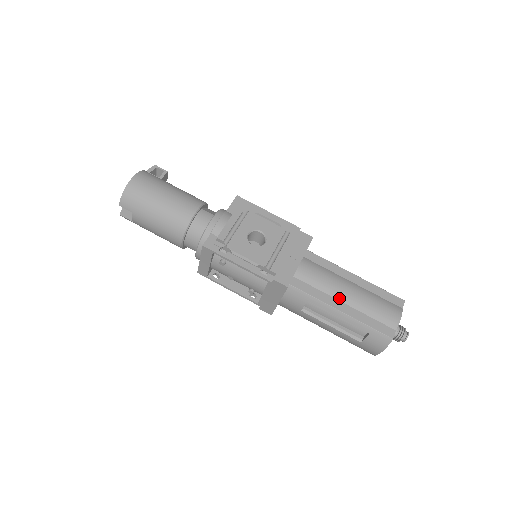
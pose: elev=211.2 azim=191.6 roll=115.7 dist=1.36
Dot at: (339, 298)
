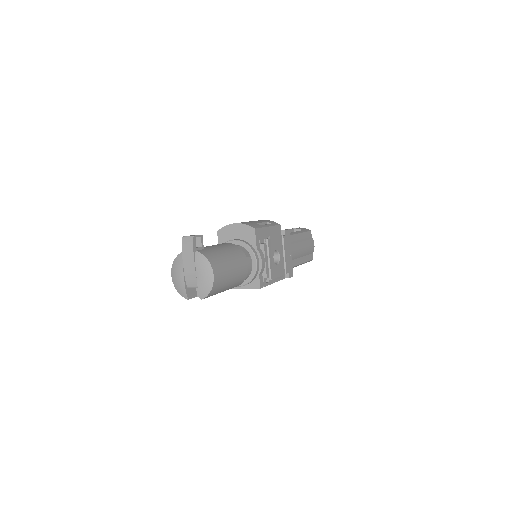
Dot at: (299, 257)
